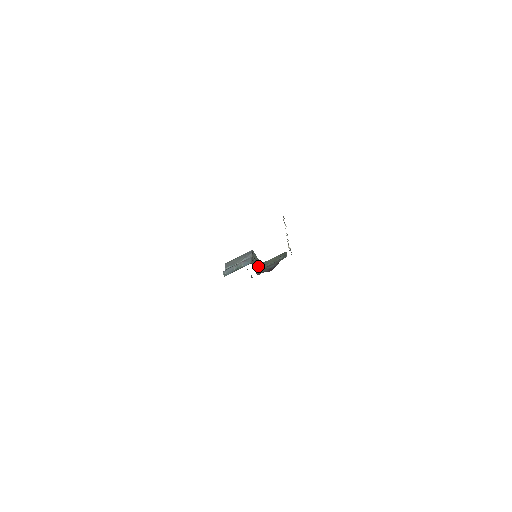
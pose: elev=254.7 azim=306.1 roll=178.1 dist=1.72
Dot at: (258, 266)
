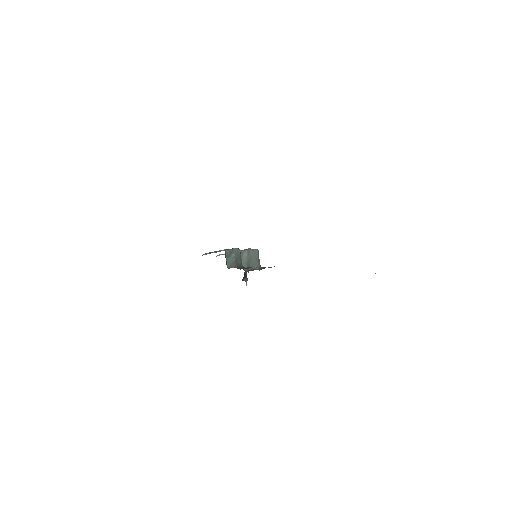
Dot at: (248, 266)
